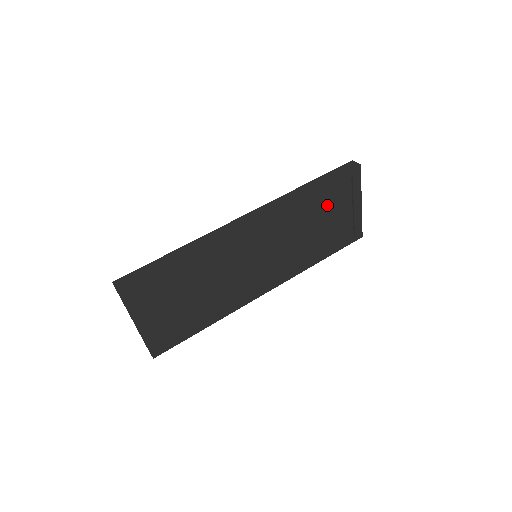
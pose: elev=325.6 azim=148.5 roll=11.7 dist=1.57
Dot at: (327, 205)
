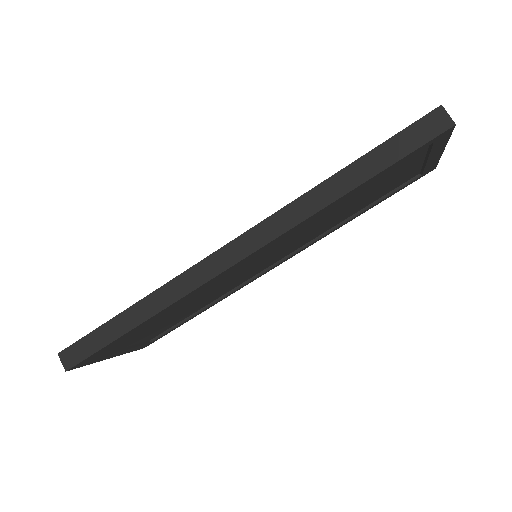
Dot at: (376, 182)
